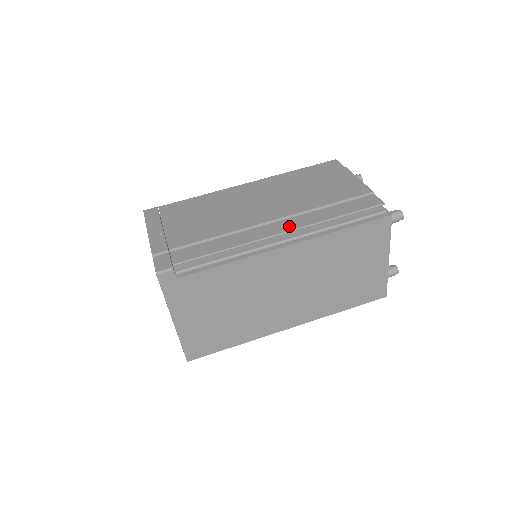
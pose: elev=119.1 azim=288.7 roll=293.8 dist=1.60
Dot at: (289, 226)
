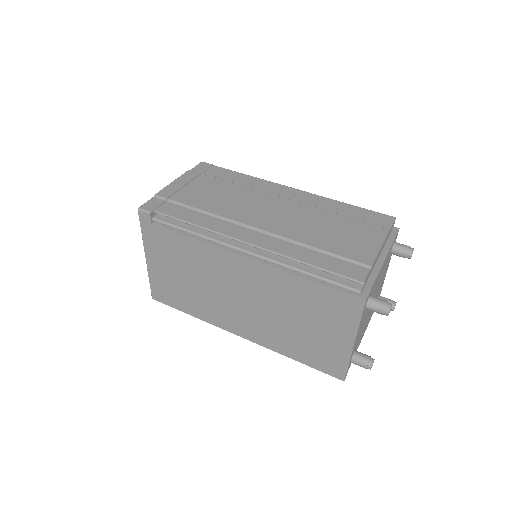
Dot at: (262, 242)
